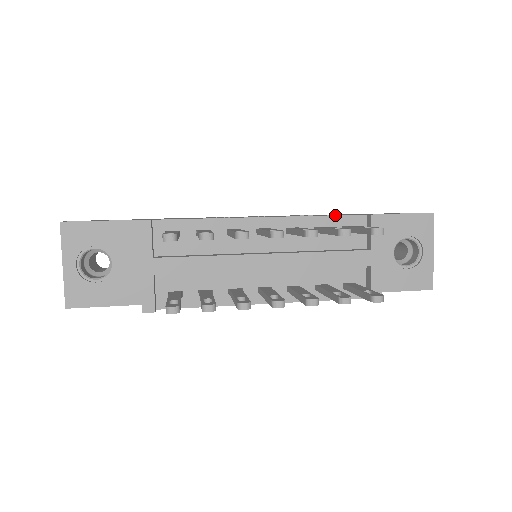
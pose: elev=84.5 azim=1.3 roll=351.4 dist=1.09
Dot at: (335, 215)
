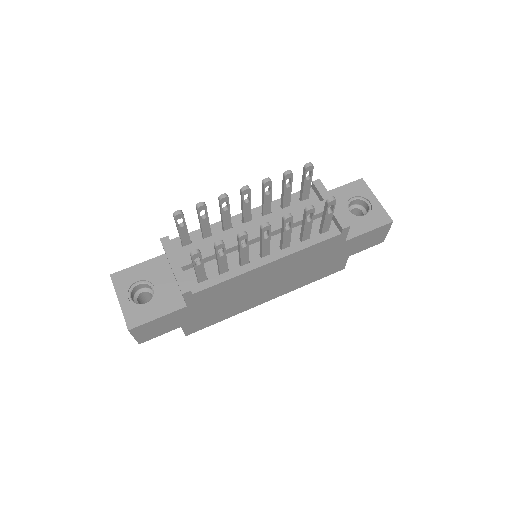
Dot at: occluded
